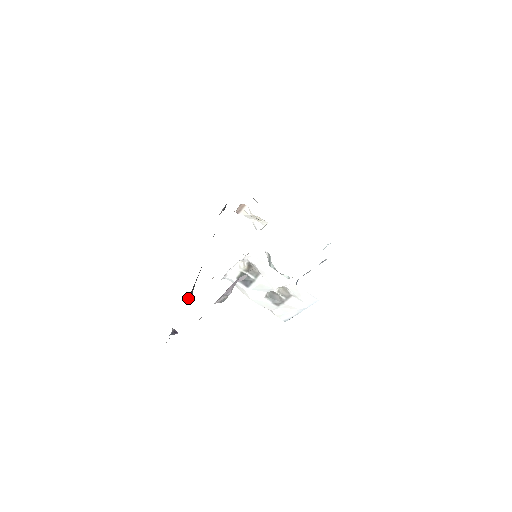
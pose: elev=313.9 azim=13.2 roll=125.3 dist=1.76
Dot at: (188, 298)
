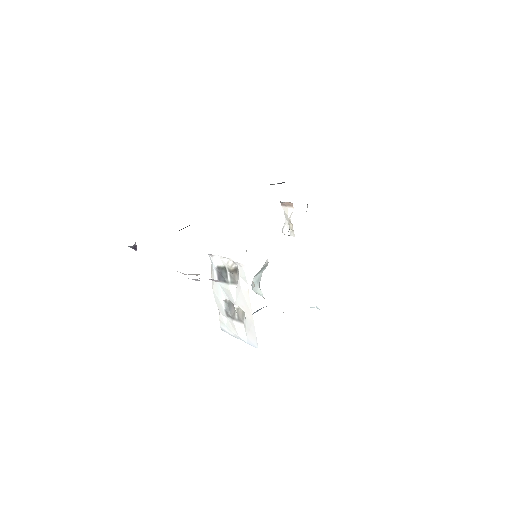
Dot at: occluded
